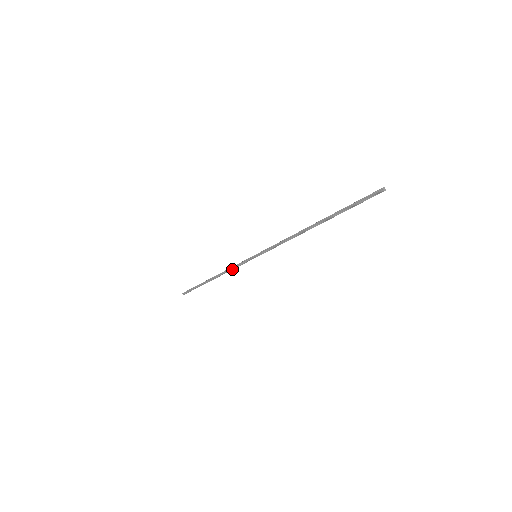
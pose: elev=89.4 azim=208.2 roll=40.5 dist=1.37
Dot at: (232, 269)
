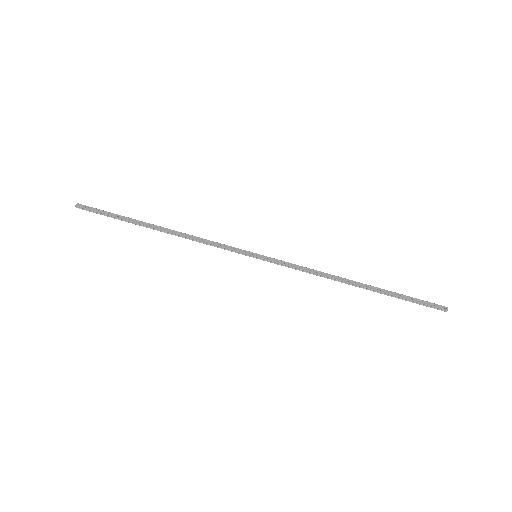
Dot at: (206, 244)
